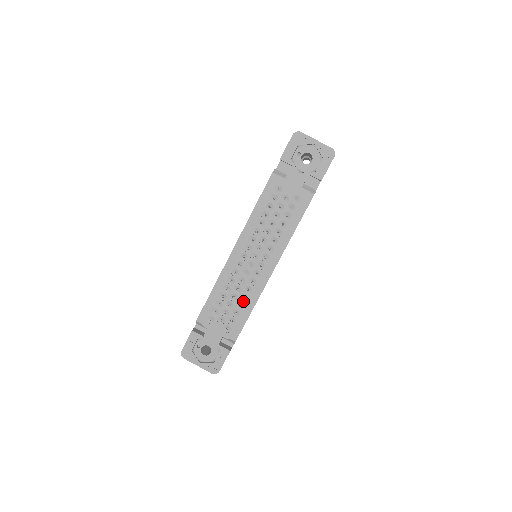
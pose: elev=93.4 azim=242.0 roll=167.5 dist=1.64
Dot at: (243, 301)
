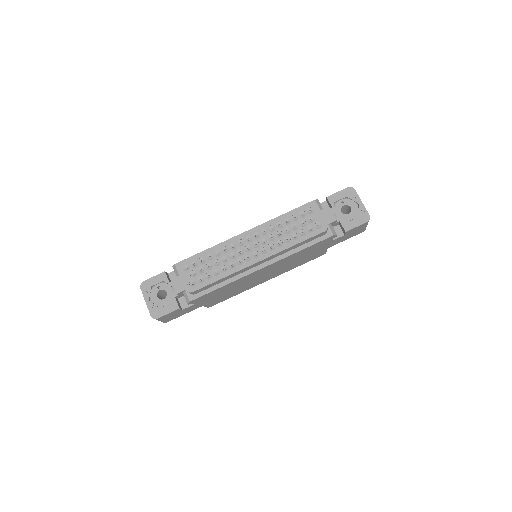
Dot at: (222, 271)
